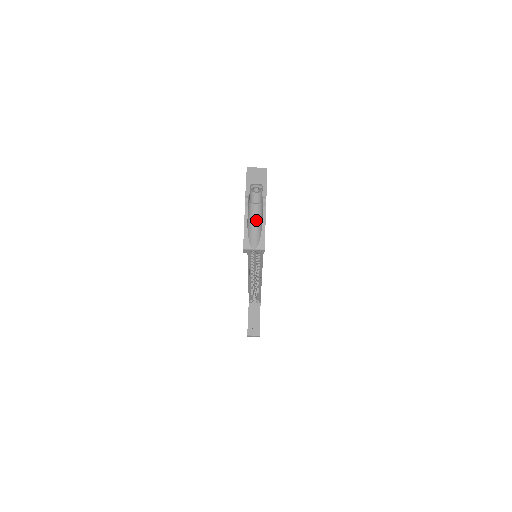
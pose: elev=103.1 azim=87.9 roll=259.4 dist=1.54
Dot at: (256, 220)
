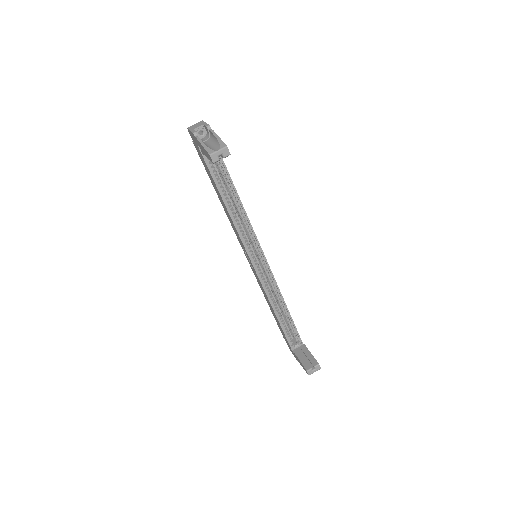
Dot at: (211, 144)
